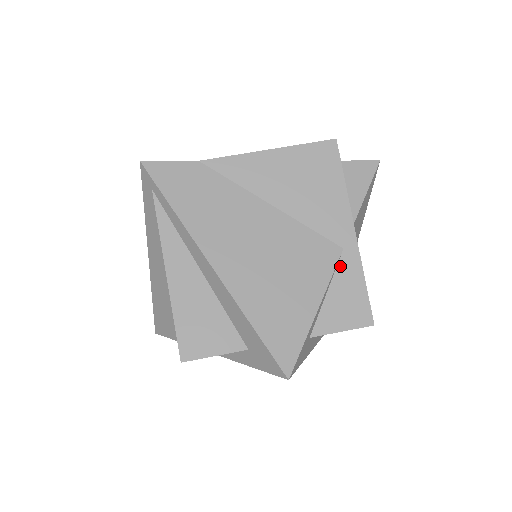
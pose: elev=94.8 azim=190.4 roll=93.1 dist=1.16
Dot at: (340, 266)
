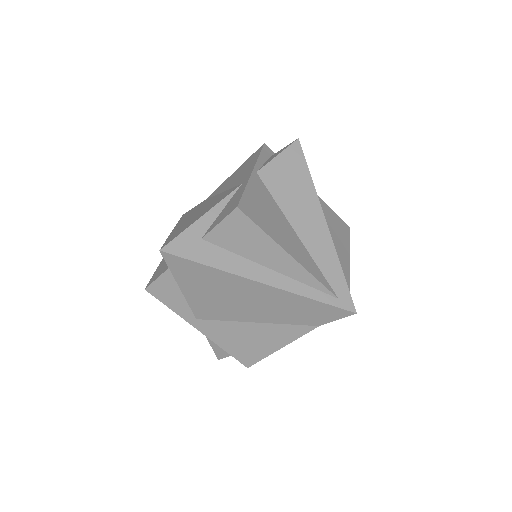
Dot at: (236, 193)
